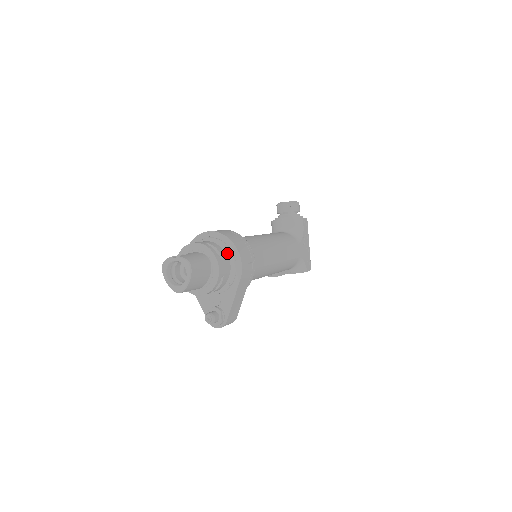
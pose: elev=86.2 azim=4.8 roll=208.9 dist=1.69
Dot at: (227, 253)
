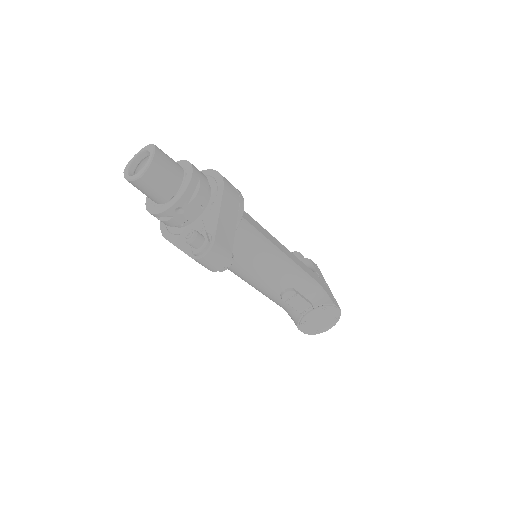
Dot at: occluded
